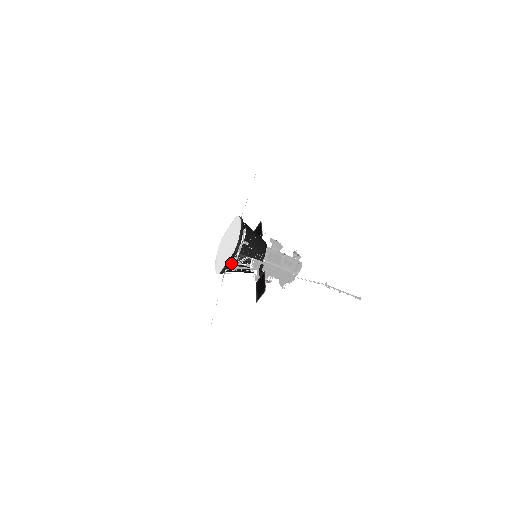
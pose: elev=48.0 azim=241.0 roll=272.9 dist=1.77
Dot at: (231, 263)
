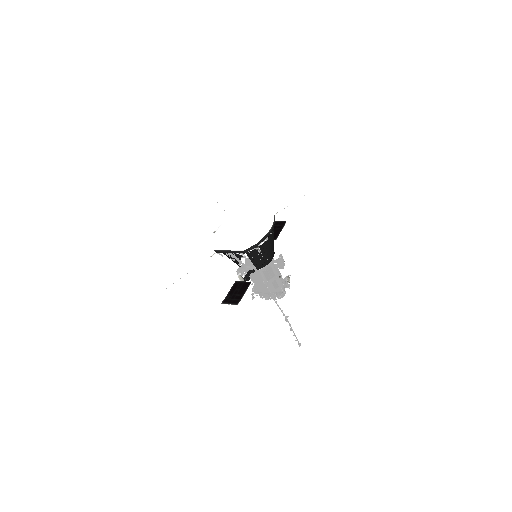
Dot at: occluded
